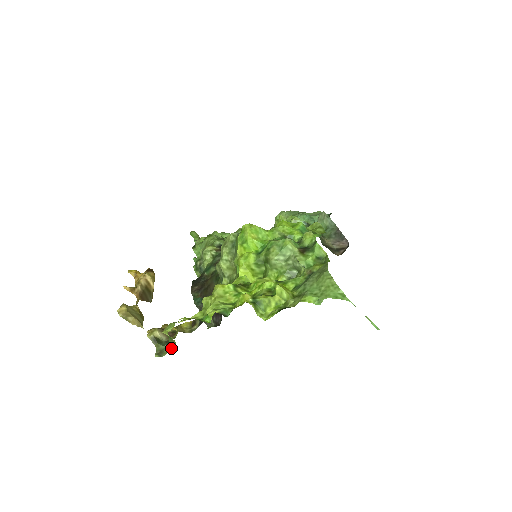
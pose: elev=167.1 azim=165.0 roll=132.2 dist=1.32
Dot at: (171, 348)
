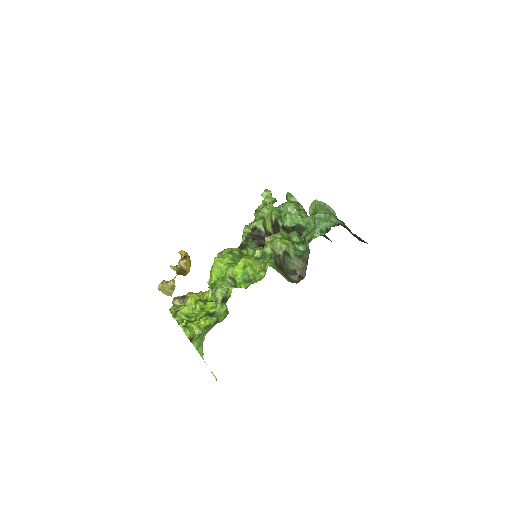
Dot at: occluded
